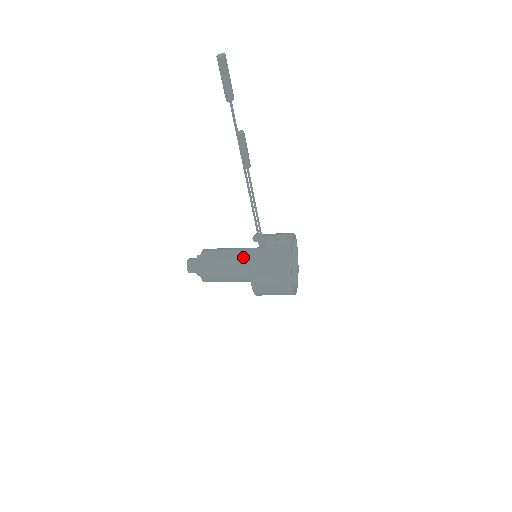
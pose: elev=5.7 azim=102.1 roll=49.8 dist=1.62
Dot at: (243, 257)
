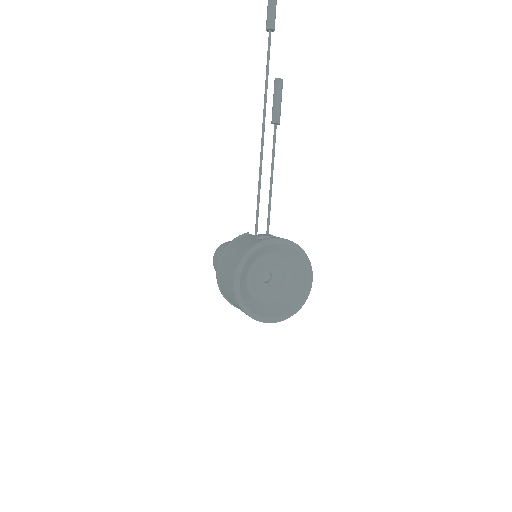
Dot at: occluded
